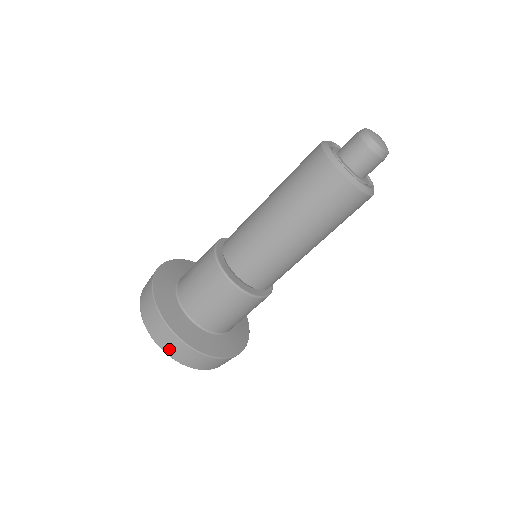
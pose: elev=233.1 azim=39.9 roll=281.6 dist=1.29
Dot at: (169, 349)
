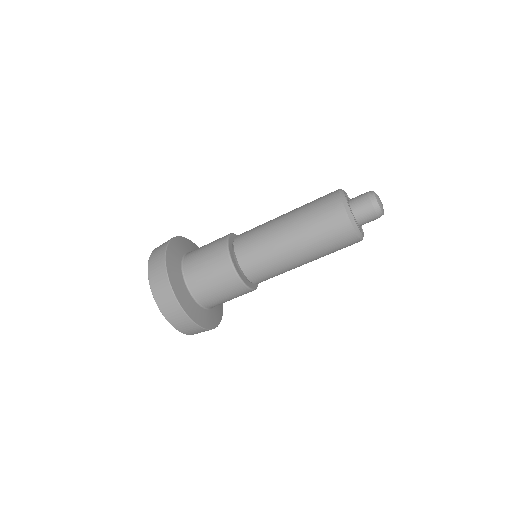
Dot at: (156, 288)
